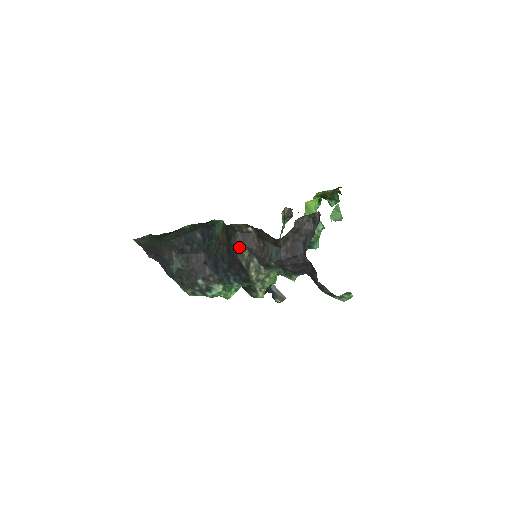
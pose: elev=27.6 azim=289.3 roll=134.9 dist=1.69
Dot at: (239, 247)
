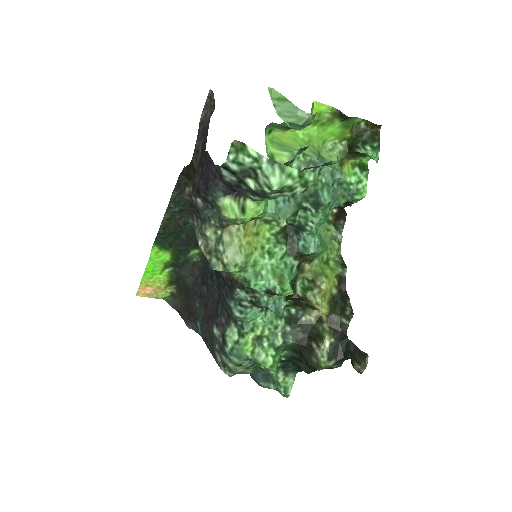
Dot at: (192, 220)
